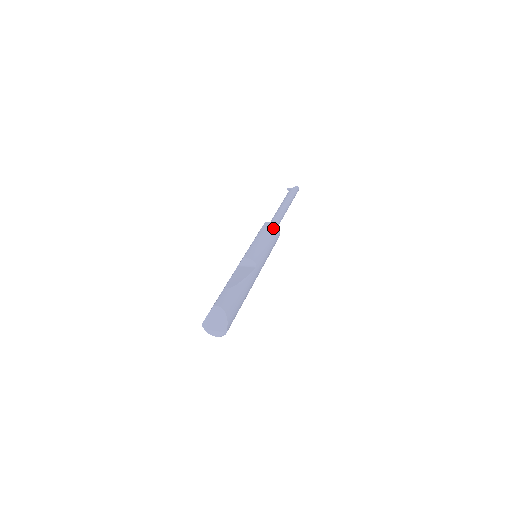
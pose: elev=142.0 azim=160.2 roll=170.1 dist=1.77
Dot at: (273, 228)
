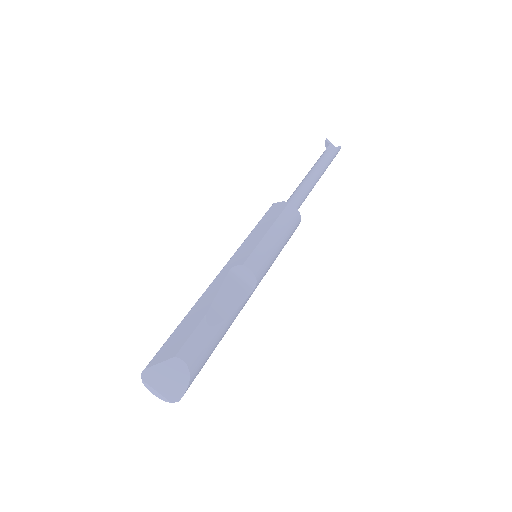
Dot at: (296, 221)
